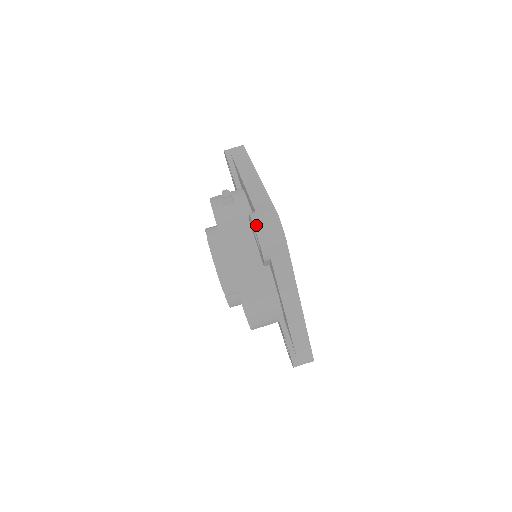
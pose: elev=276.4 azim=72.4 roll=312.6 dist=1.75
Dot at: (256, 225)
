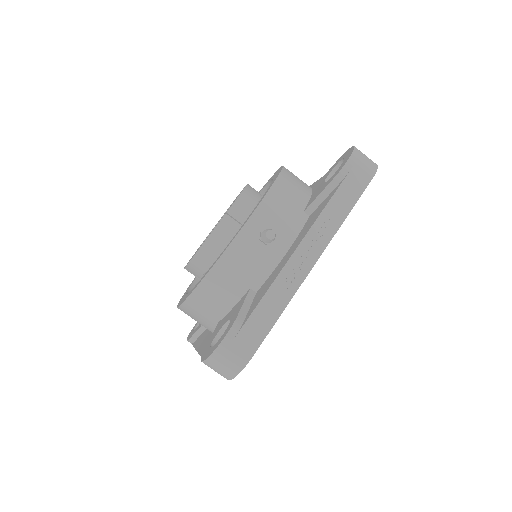
Dot at: (217, 352)
